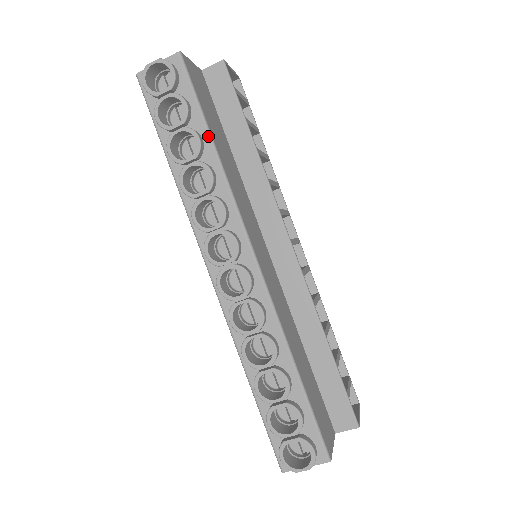
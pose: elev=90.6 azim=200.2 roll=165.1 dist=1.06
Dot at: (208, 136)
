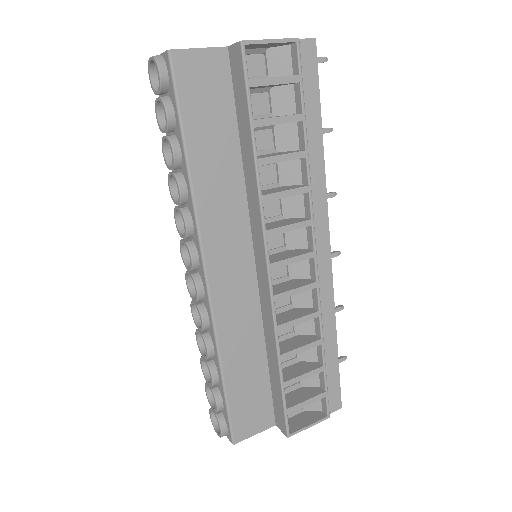
Dot at: (183, 151)
